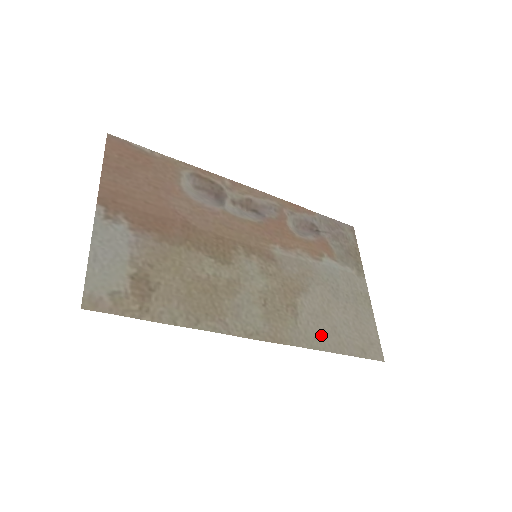
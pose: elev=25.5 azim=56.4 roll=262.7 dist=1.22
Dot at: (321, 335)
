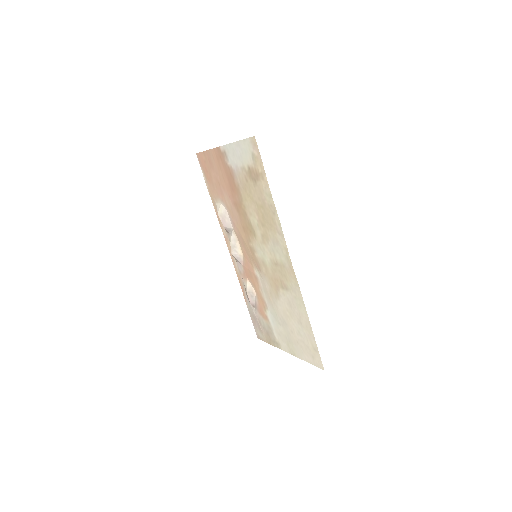
Dot at: (299, 311)
